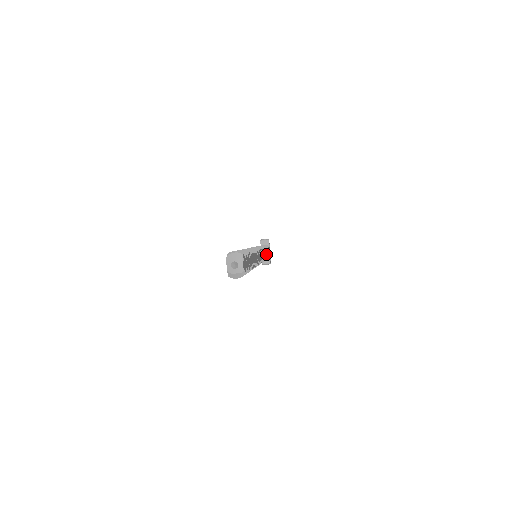
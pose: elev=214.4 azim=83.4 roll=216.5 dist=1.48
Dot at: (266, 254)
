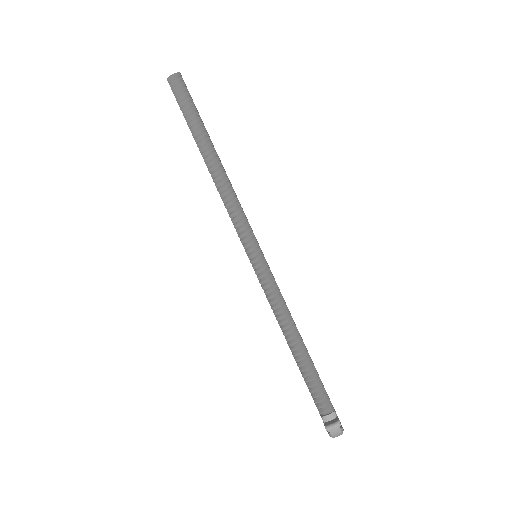
Dot at: (301, 338)
